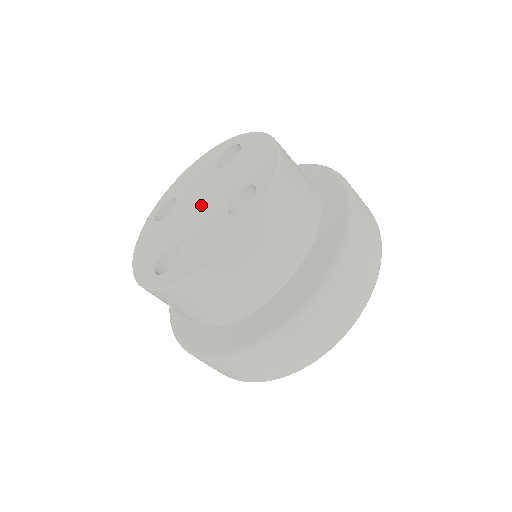
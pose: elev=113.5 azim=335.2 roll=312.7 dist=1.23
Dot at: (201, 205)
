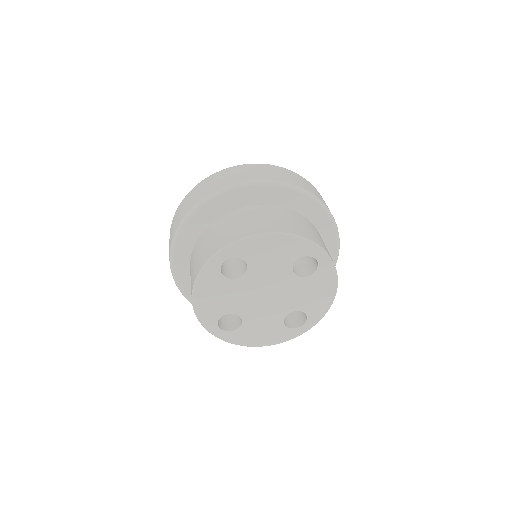
Dot at: (268, 298)
